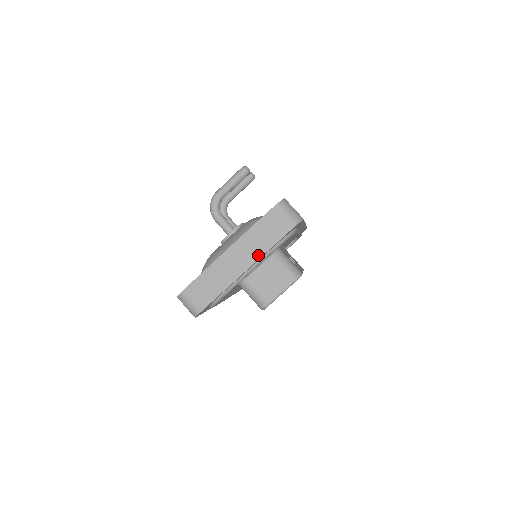
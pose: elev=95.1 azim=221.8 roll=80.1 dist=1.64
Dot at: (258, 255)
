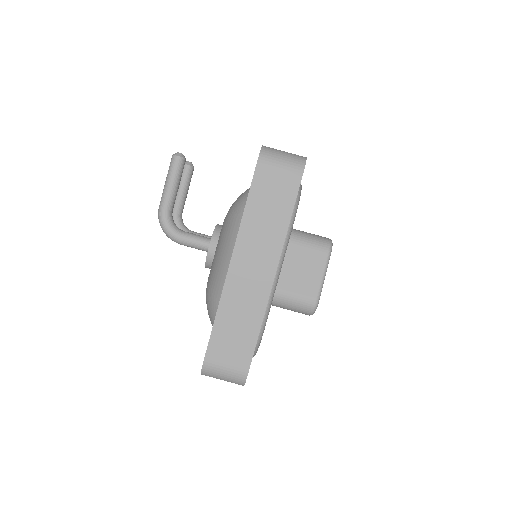
Dot at: (277, 244)
